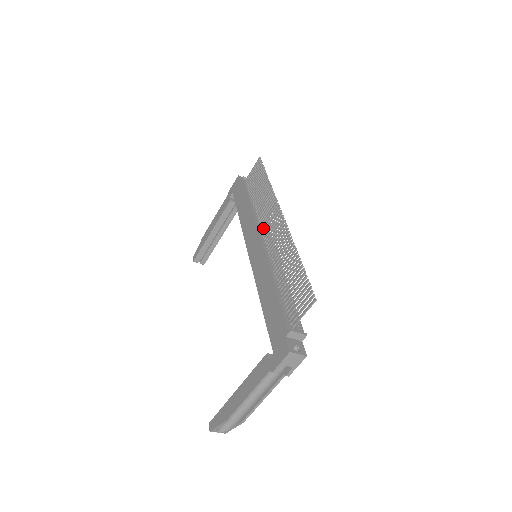
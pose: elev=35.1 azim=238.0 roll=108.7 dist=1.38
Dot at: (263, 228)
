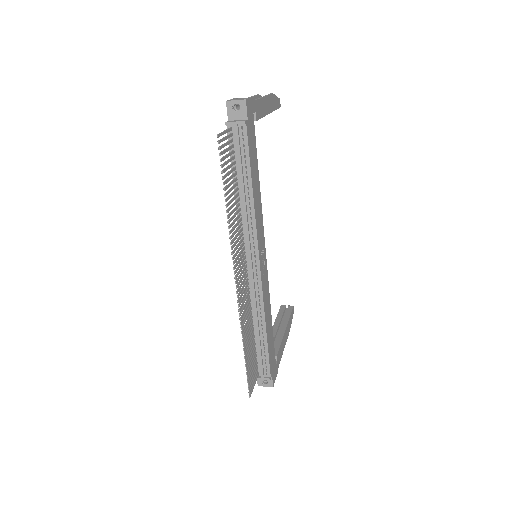
Dot at: (242, 255)
